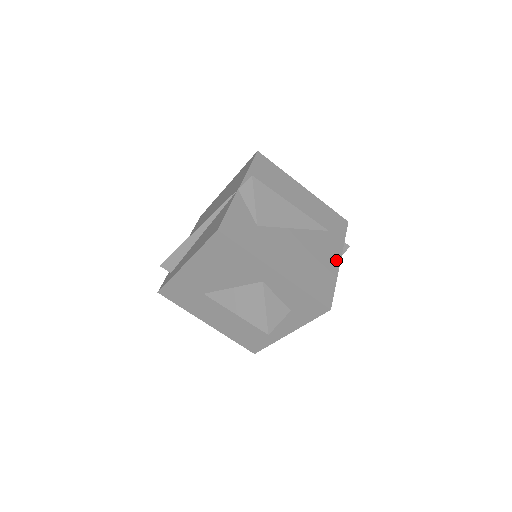
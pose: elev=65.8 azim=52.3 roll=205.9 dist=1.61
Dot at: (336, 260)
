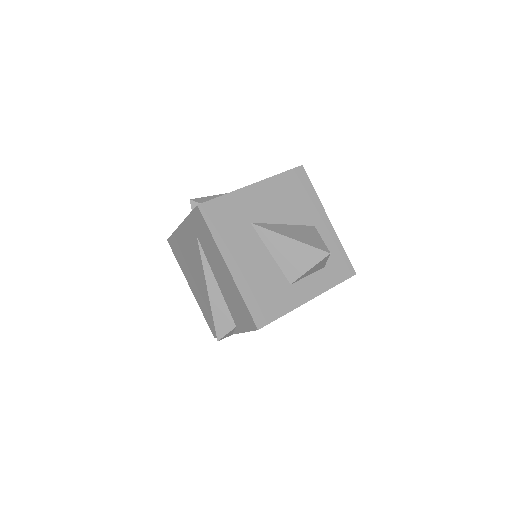
Dot at: occluded
